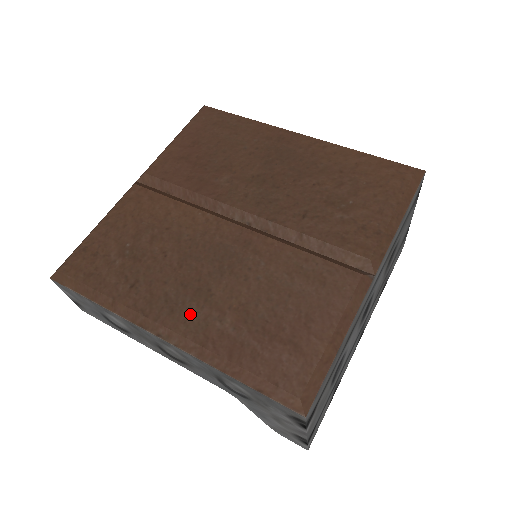
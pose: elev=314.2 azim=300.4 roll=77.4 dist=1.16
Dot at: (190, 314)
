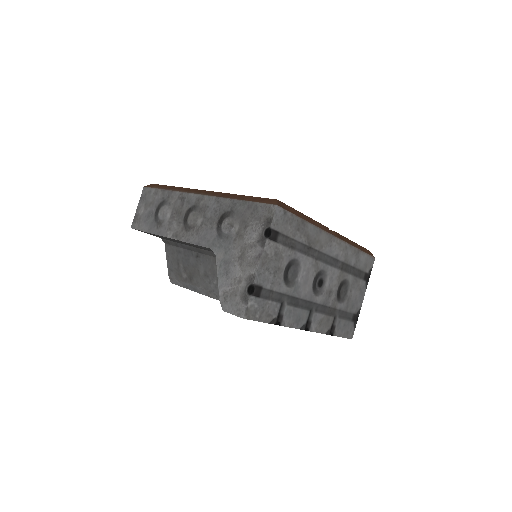
Dot at: occluded
